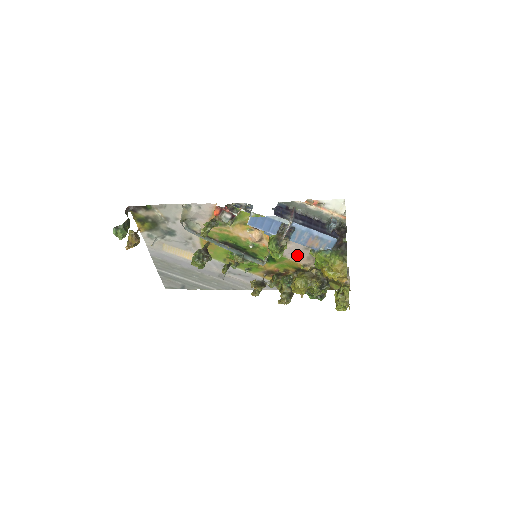
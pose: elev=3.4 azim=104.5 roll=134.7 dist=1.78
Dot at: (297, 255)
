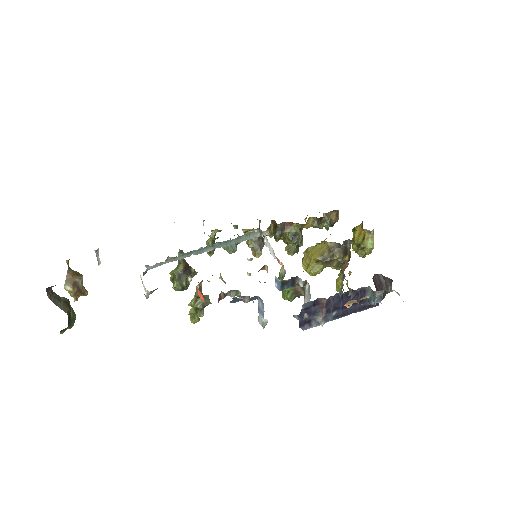
Dot at: occluded
